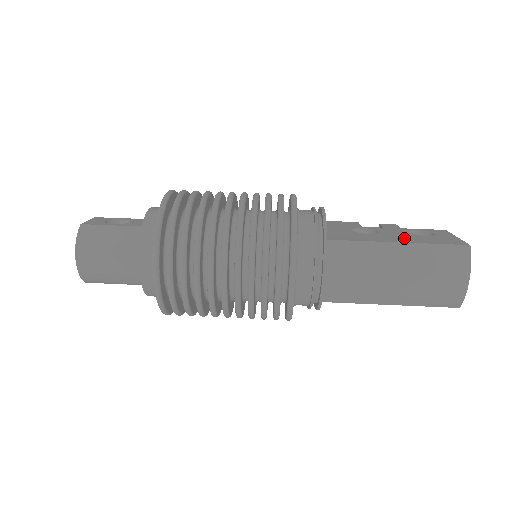
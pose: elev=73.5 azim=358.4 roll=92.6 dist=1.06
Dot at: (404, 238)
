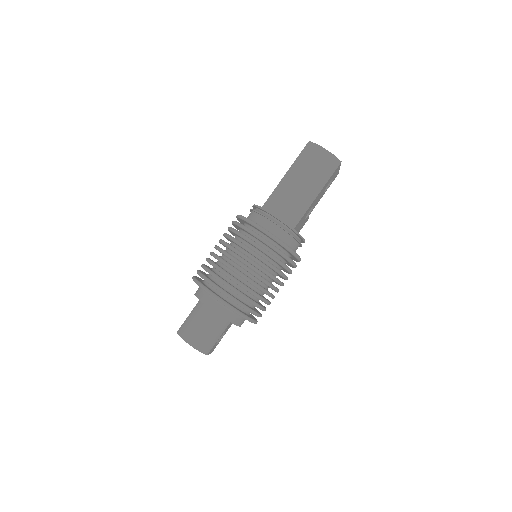
Dot at: occluded
